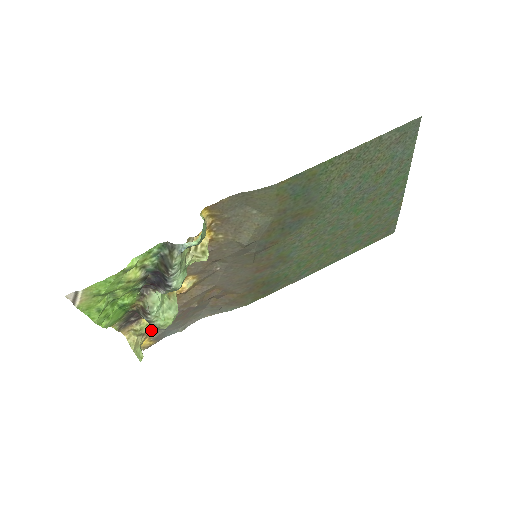
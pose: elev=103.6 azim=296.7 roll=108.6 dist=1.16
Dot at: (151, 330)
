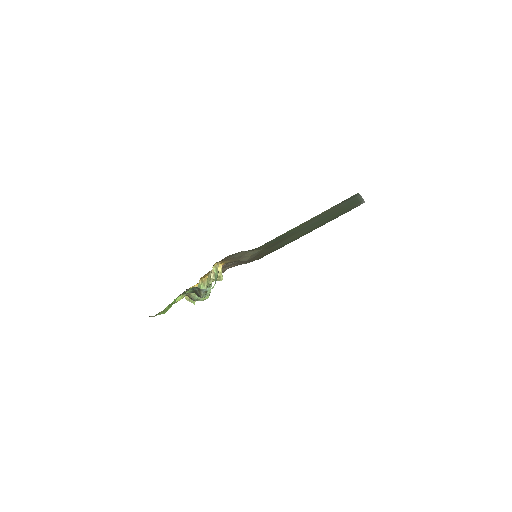
Dot at: occluded
